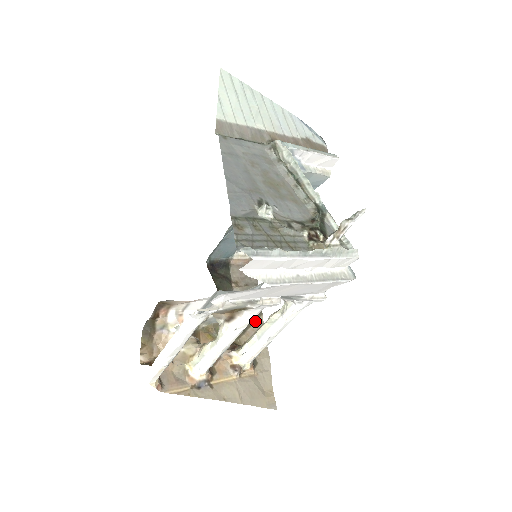
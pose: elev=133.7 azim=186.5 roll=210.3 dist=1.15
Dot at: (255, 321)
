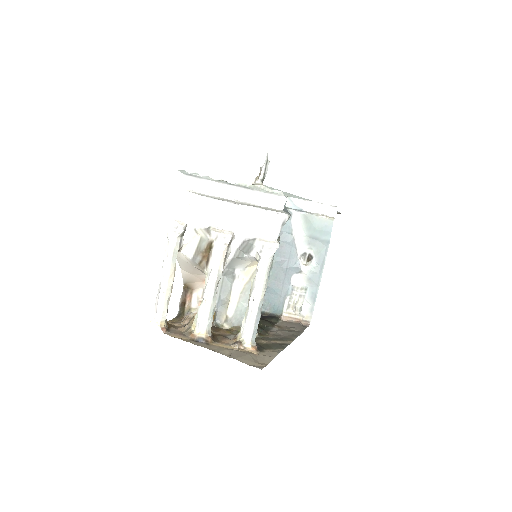
Dot at: (282, 341)
